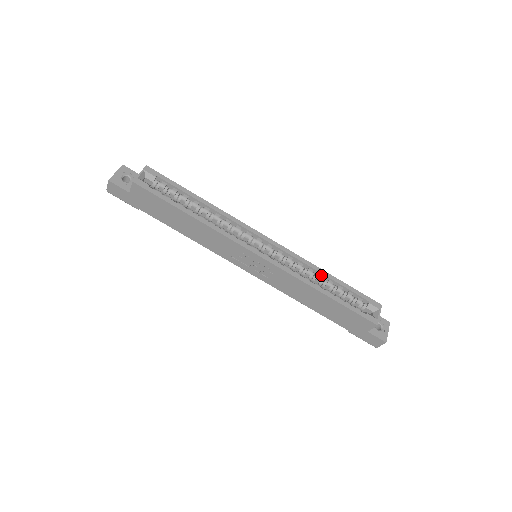
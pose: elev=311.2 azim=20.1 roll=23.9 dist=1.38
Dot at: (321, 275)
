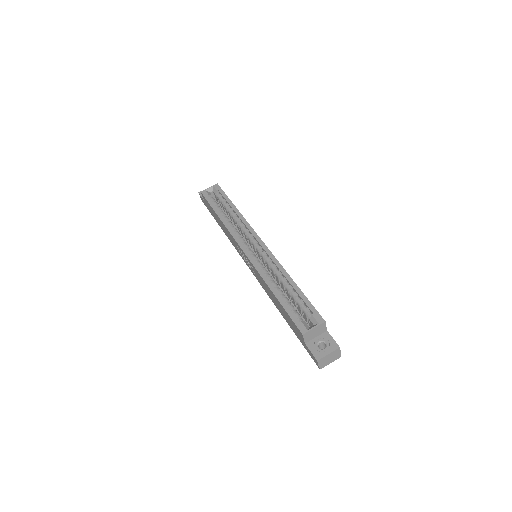
Dot at: (286, 279)
